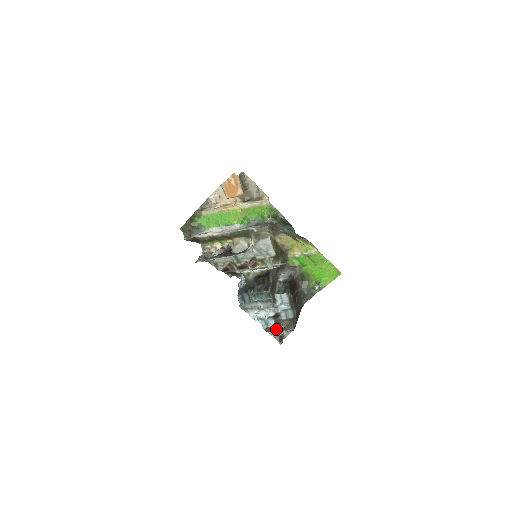
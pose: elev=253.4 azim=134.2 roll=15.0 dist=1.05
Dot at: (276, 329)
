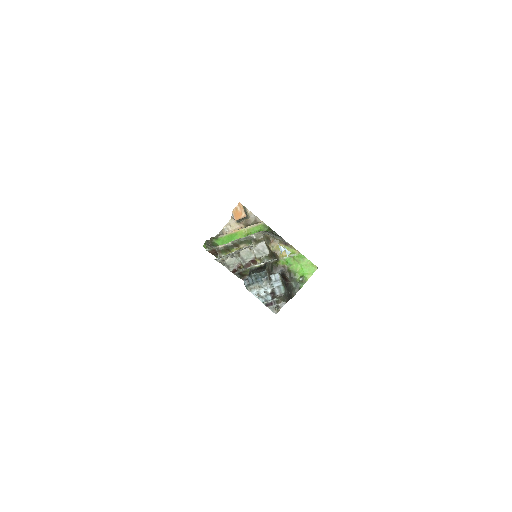
Dot at: (273, 303)
